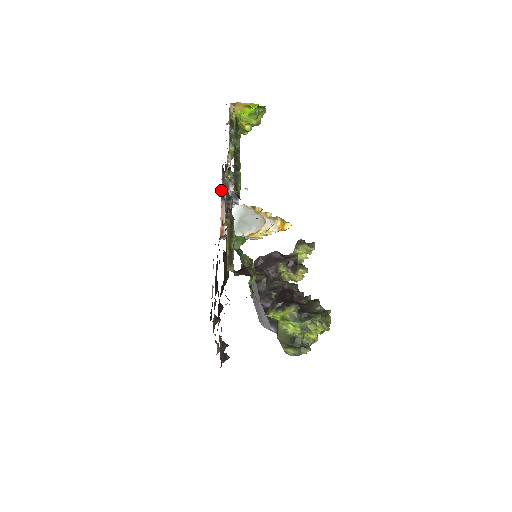
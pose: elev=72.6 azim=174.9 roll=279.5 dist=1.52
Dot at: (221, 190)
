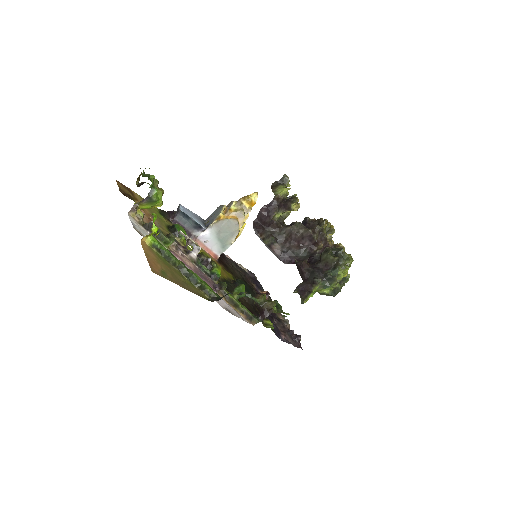
Dot at: occluded
